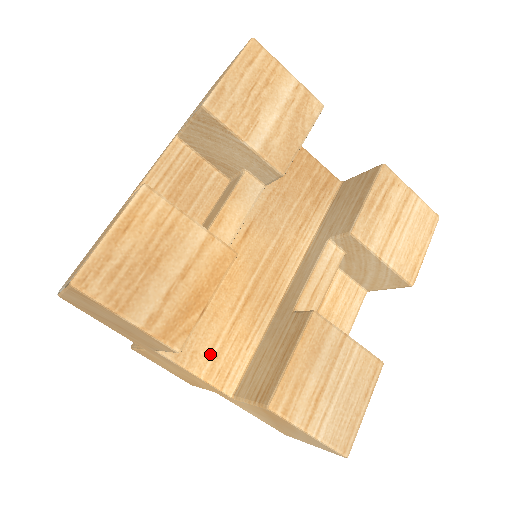
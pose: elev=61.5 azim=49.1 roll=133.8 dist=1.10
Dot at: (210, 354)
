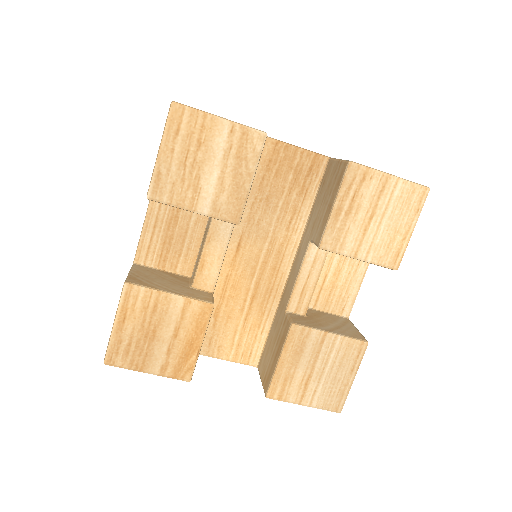
Dot at: (232, 345)
